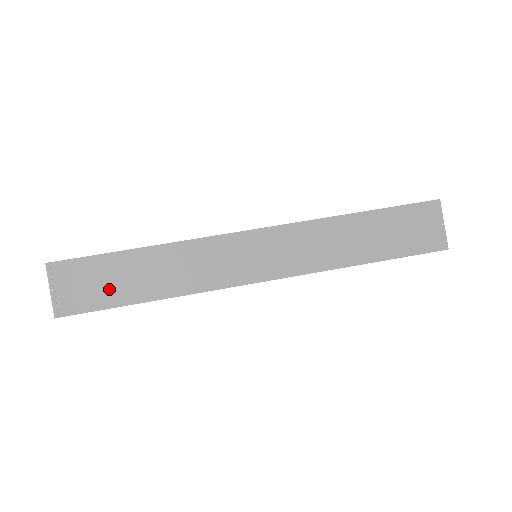
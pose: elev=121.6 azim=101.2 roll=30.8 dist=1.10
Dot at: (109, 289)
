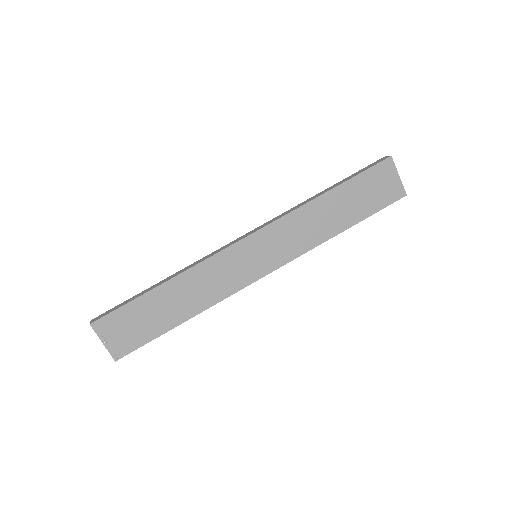
Dot at: (149, 325)
